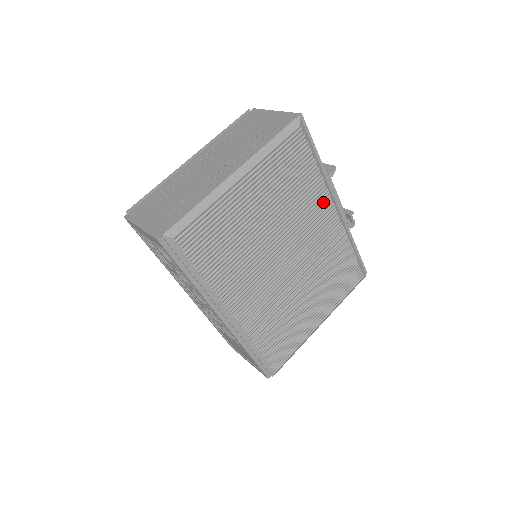
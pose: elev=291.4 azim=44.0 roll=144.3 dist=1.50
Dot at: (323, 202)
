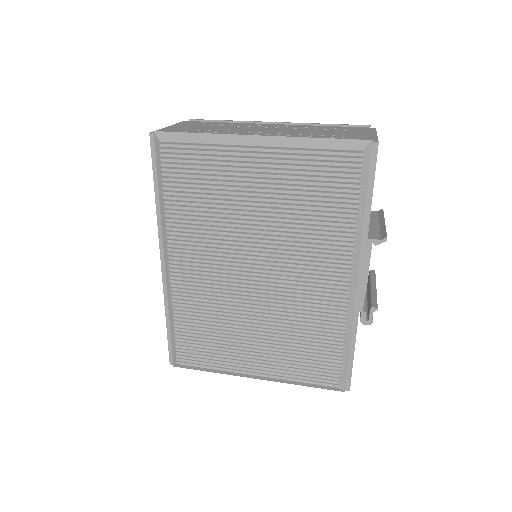
Dot at: (339, 257)
